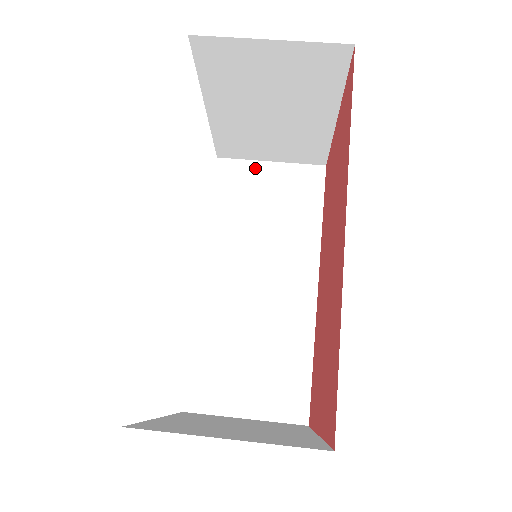
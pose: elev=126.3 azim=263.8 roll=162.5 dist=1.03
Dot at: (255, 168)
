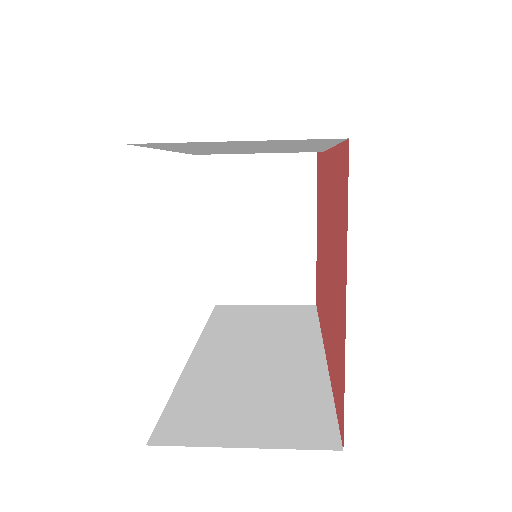
Dot at: (251, 307)
